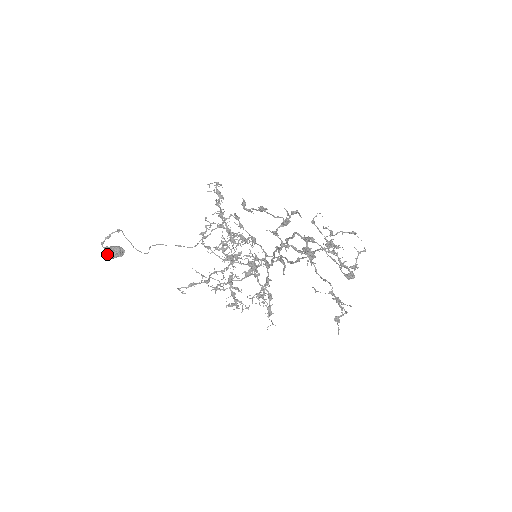
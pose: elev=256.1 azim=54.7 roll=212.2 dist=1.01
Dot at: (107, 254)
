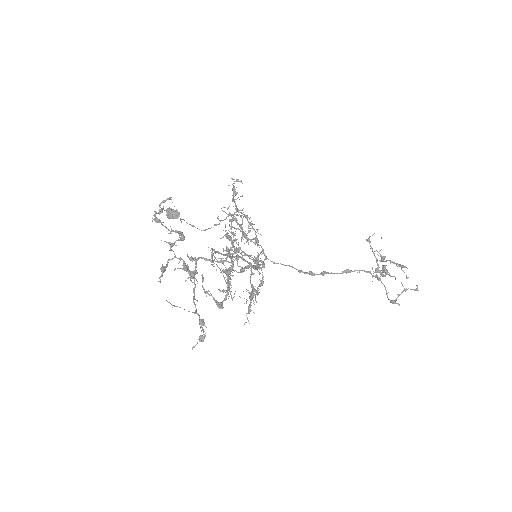
Dot at: (167, 214)
